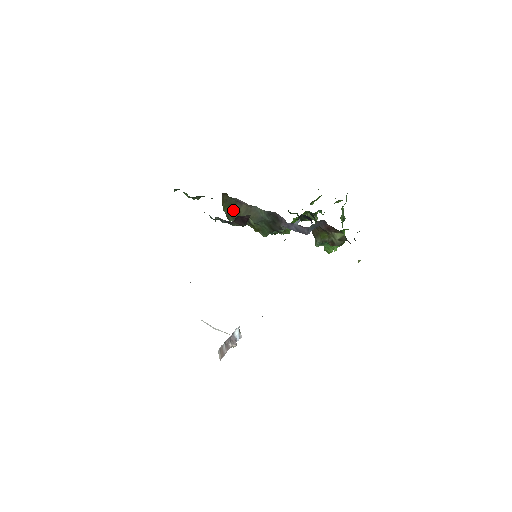
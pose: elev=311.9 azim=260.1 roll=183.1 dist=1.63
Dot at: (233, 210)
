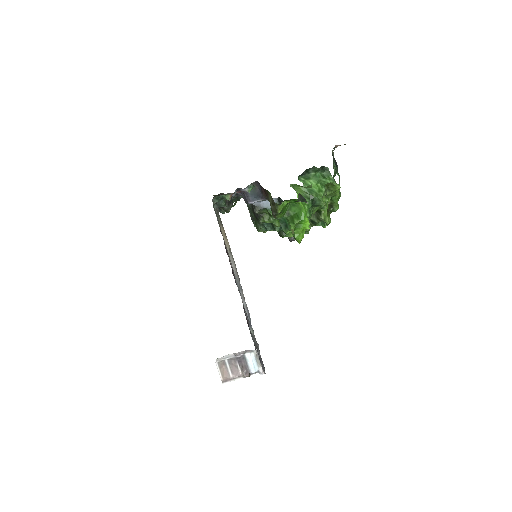
Dot at: occluded
